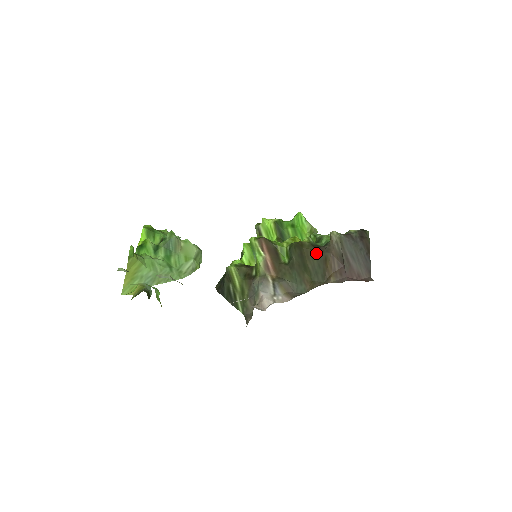
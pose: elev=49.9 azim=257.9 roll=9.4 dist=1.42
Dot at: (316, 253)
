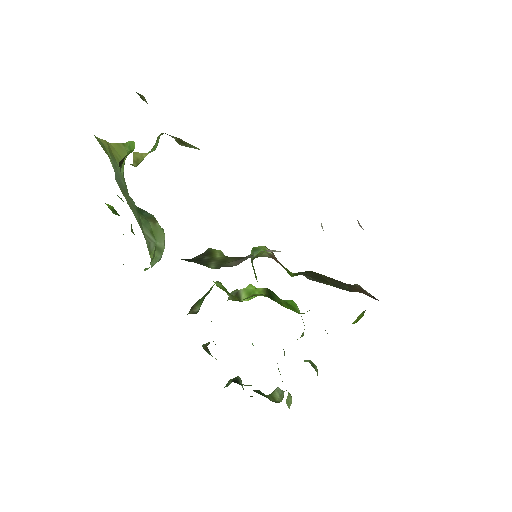
Dot at: (338, 281)
